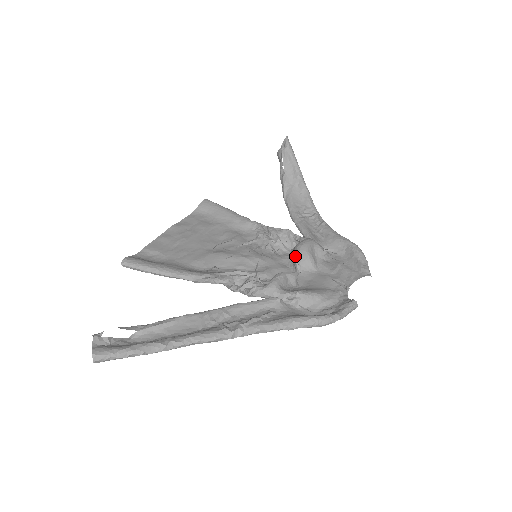
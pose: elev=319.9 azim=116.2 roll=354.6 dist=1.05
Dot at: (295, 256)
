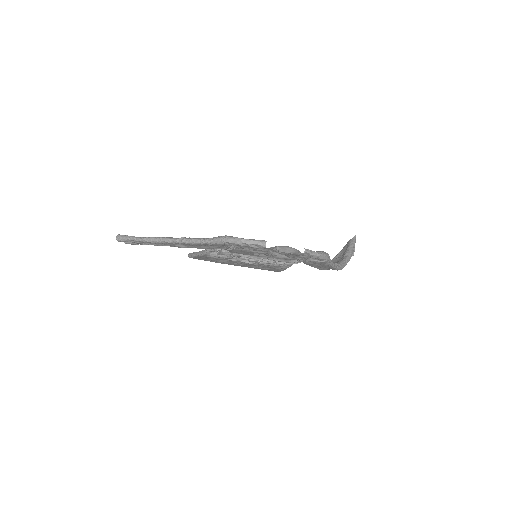
Dot at: occluded
